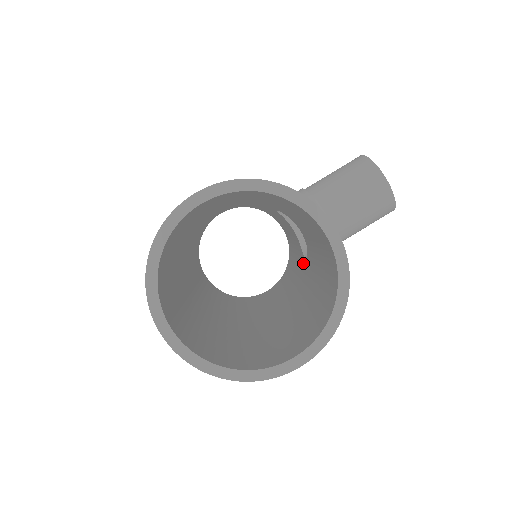
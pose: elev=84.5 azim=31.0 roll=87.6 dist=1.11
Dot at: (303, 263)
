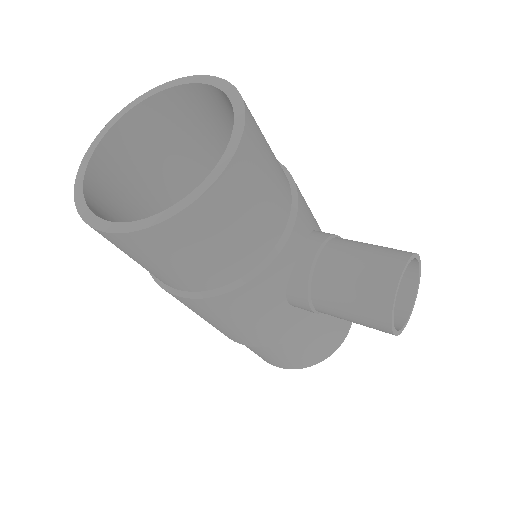
Dot at: occluded
